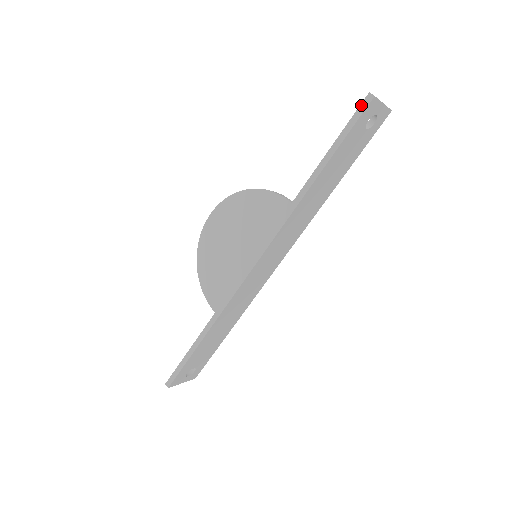
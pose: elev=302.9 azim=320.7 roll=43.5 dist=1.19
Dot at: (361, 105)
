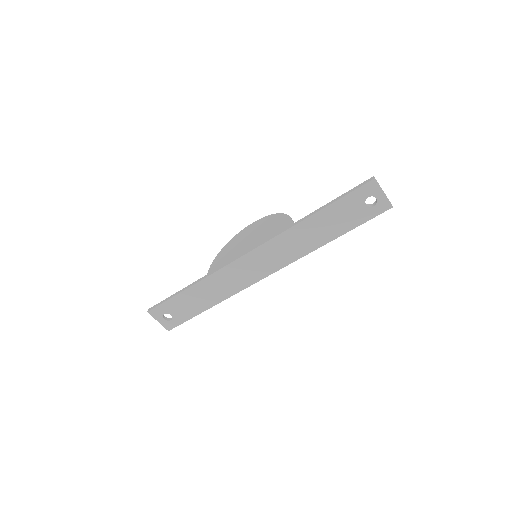
Dot at: (365, 181)
